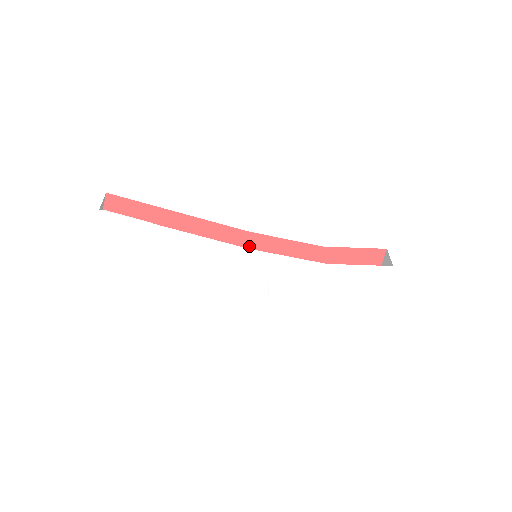
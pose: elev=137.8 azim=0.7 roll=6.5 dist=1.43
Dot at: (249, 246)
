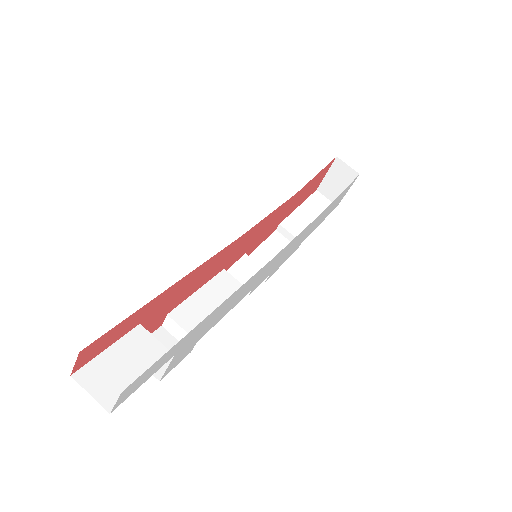
Dot at: (237, 249)
